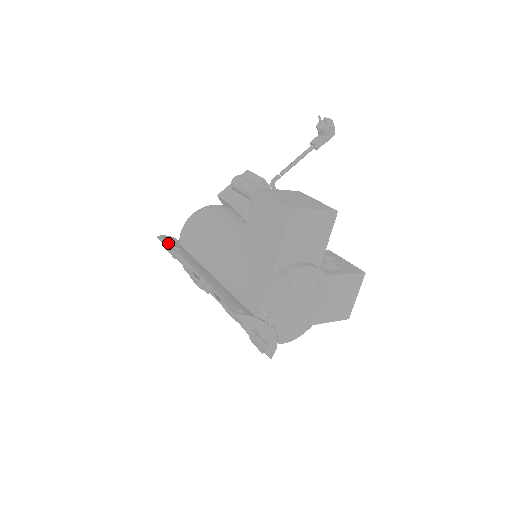
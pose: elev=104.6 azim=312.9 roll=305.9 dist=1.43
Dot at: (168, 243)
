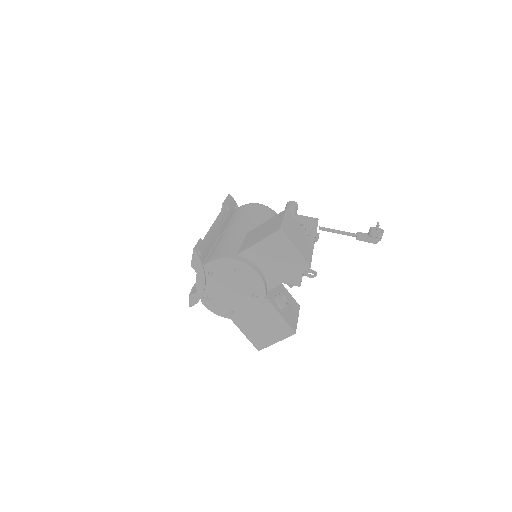
Dot at: (228, 201)
